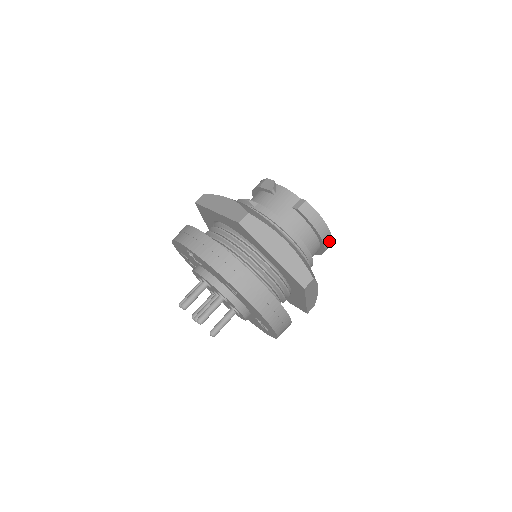
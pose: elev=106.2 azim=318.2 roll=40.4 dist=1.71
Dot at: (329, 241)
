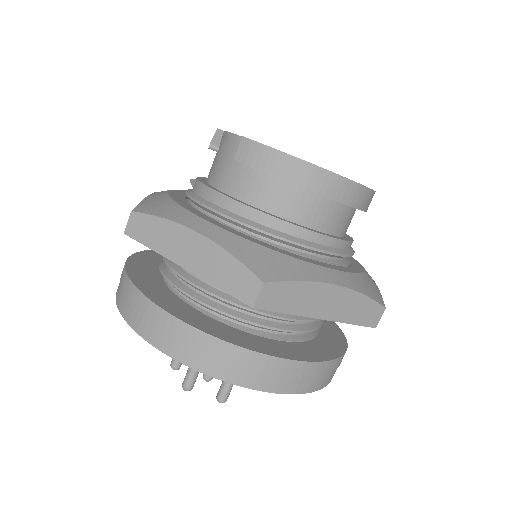
Dot at: (337, 184)
